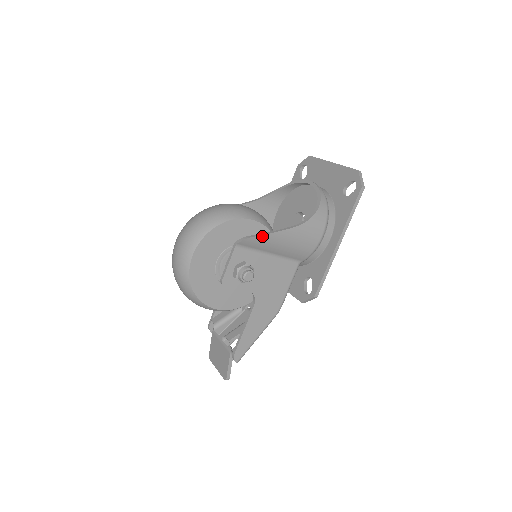
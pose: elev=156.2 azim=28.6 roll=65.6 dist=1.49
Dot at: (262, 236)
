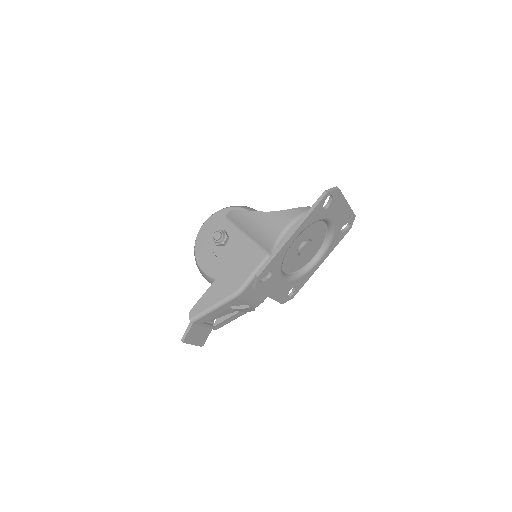
Dot at: (239, 211)
